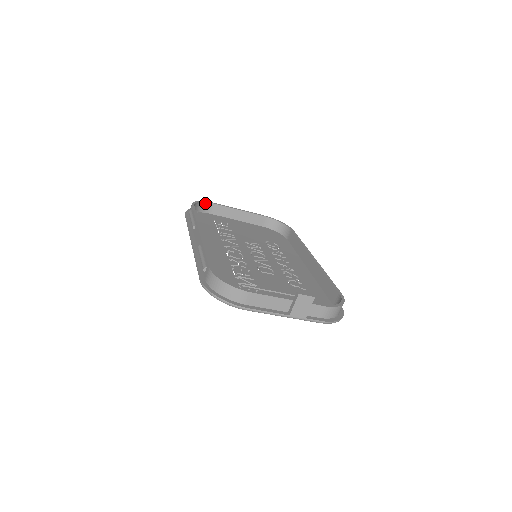
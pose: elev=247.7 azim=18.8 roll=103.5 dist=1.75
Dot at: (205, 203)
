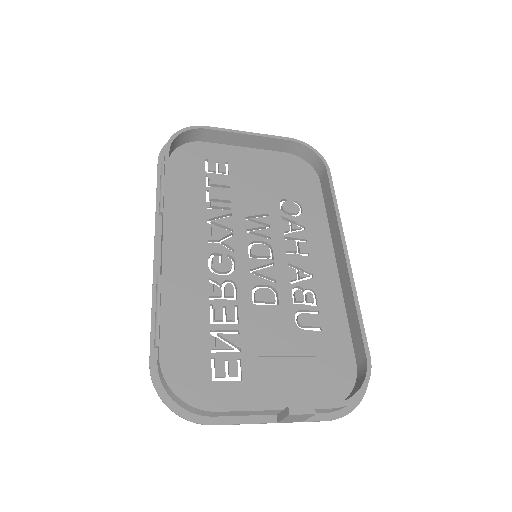
Dot at: (191, 130)
